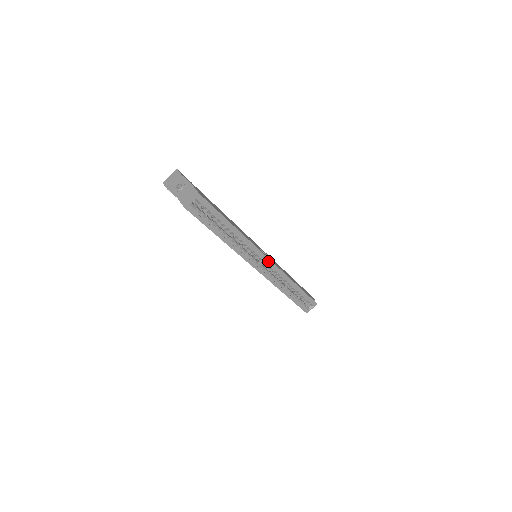
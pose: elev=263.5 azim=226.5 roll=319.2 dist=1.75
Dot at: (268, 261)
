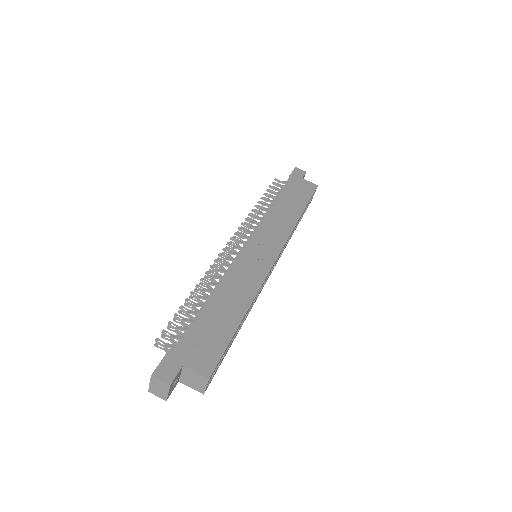
Dot at: (277, 258)
